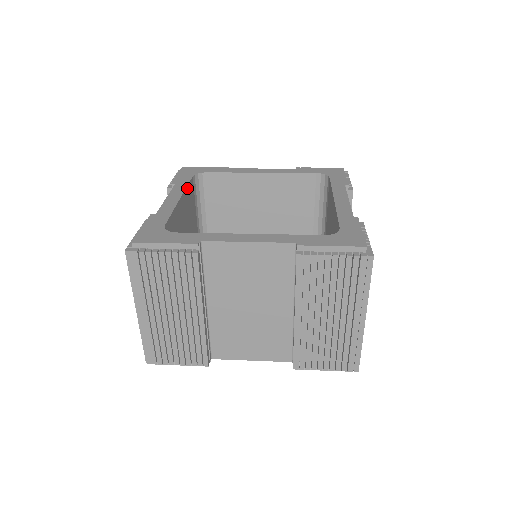
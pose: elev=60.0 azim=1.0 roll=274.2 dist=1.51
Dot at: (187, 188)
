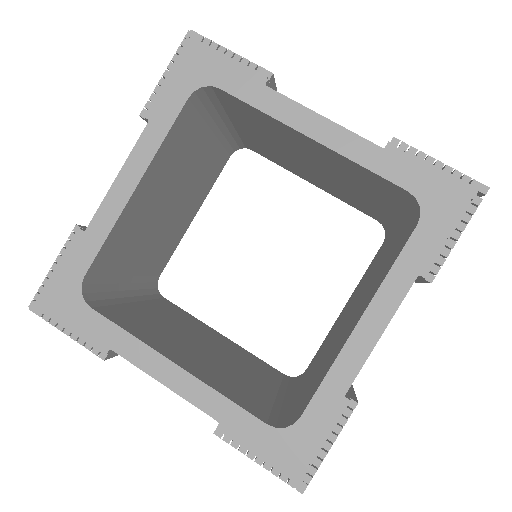
Dot at: (164, 142)
